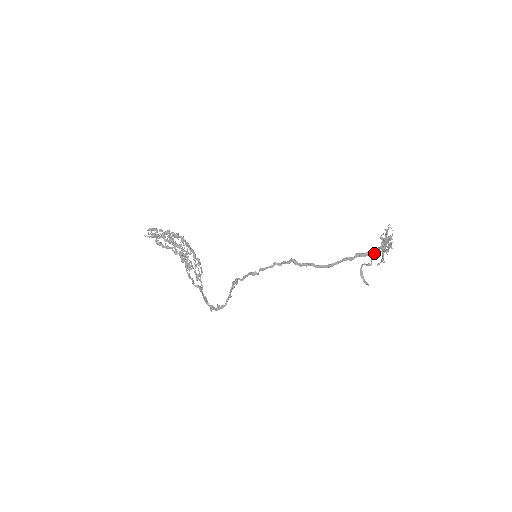
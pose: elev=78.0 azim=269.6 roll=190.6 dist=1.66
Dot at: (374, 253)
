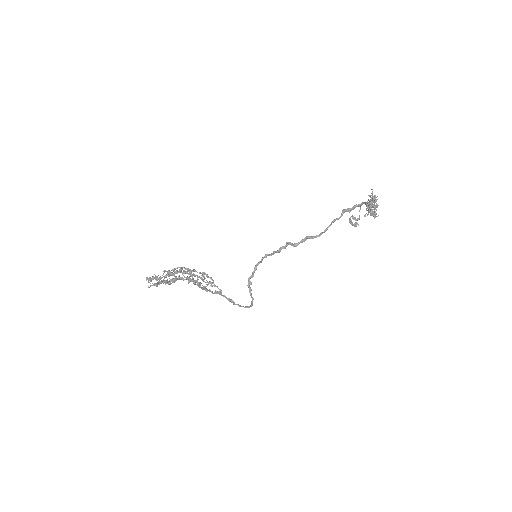
Dot at: (360, 208)
